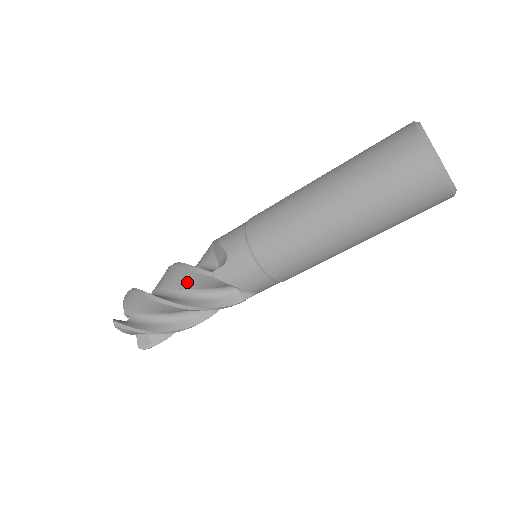
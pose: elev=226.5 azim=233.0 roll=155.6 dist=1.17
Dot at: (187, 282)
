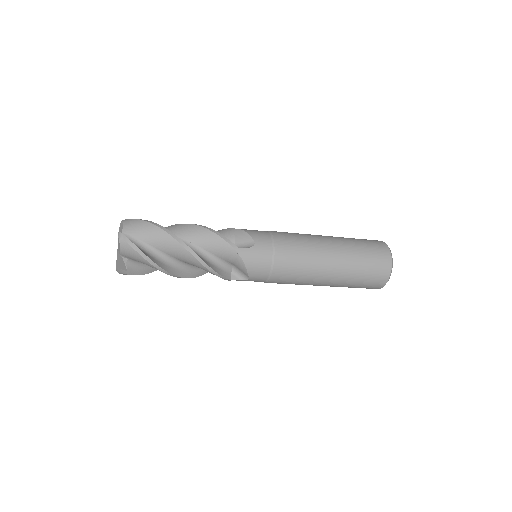
Dot at: occluded
